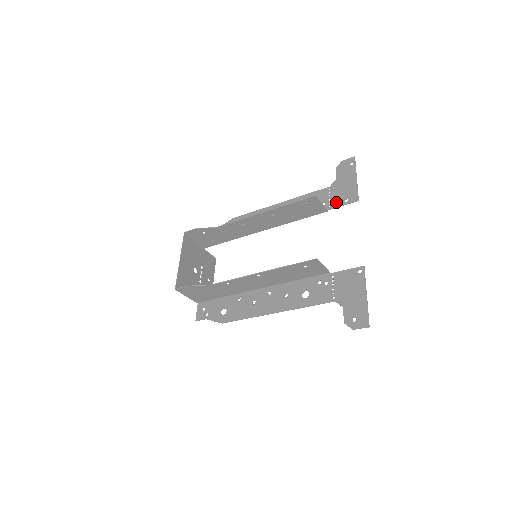
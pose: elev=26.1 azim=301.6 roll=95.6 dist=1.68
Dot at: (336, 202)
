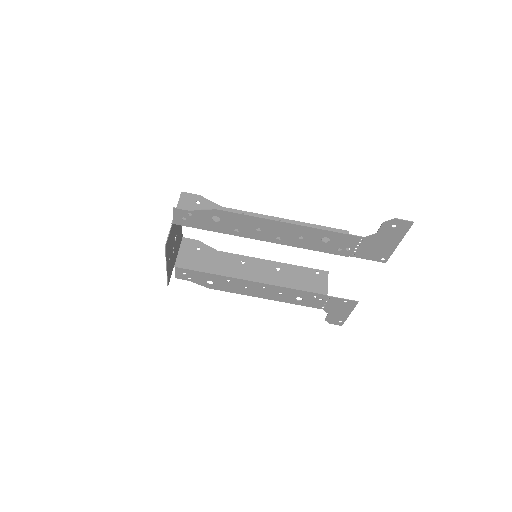
Dot at: (335, 300)
